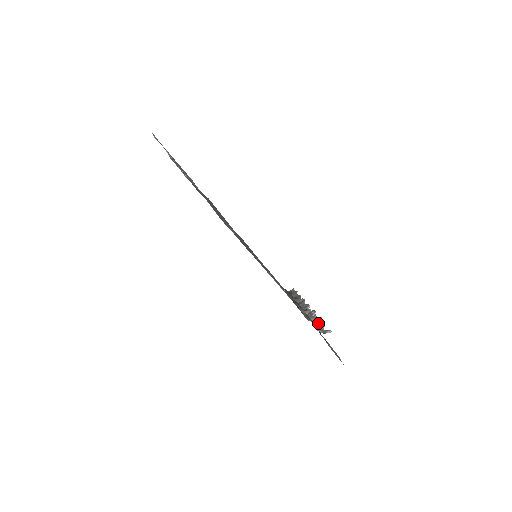
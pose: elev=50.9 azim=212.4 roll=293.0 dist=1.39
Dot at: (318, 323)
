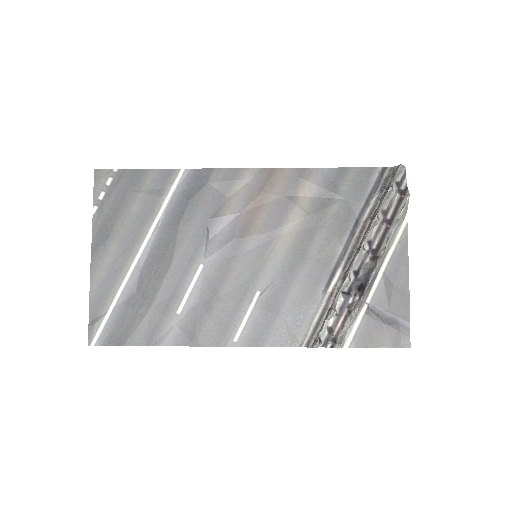
Dot at: (356, 303)
